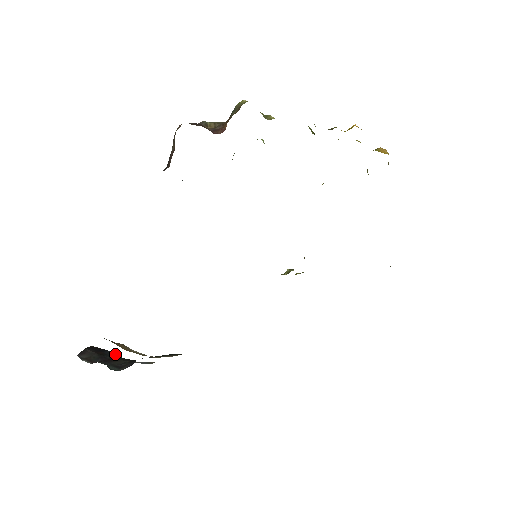
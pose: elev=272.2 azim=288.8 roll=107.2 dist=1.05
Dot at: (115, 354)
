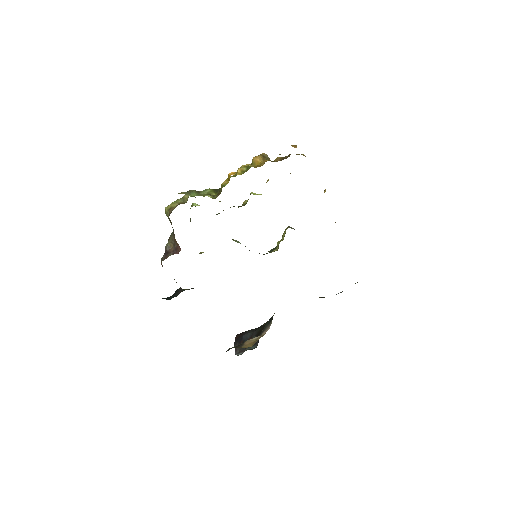
Dot at: (247, 334)
